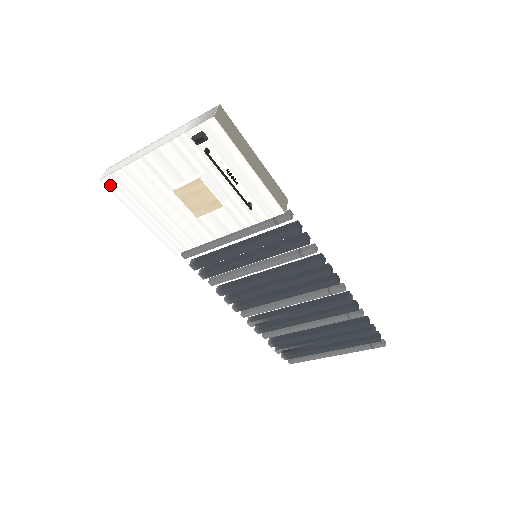
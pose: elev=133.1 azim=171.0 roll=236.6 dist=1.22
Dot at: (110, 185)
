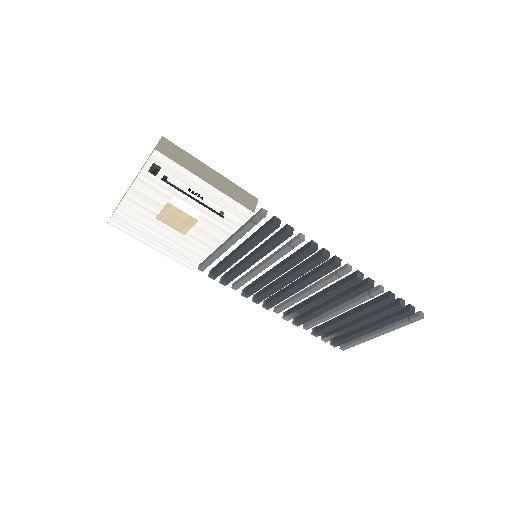
Dot at: (116, 225)
